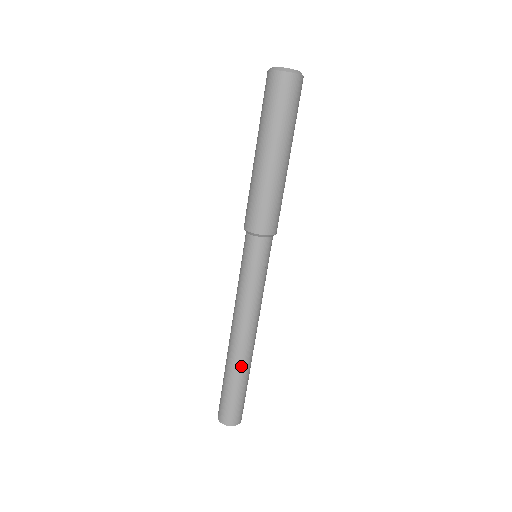
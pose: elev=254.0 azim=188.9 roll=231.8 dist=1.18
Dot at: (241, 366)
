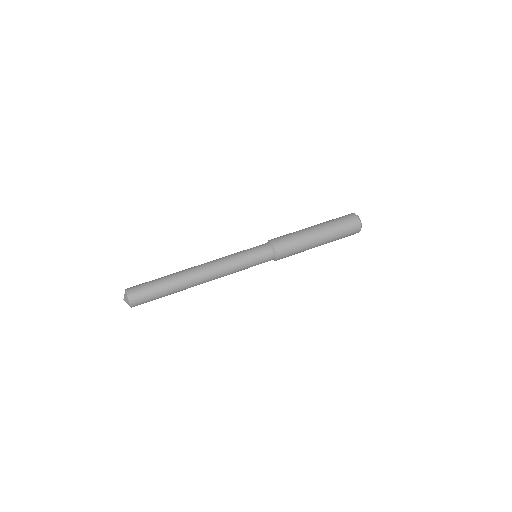
Dot at: (178, 274)
